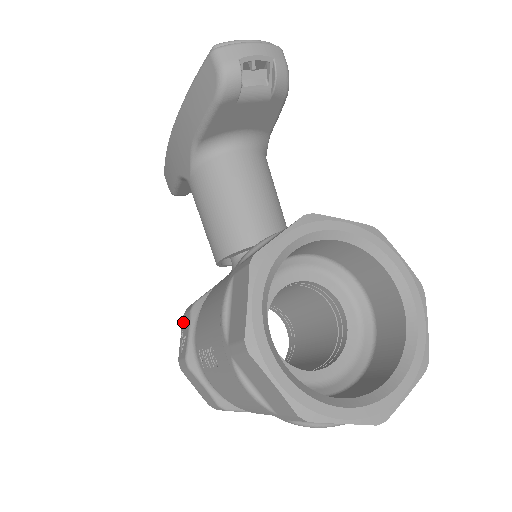
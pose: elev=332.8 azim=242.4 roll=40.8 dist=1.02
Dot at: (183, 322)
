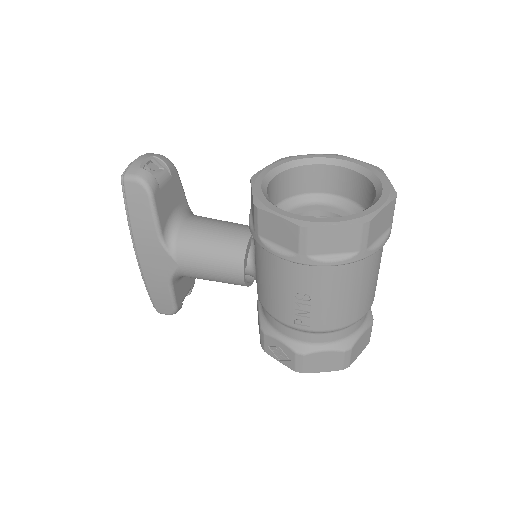
Dot at: (269, 352)
